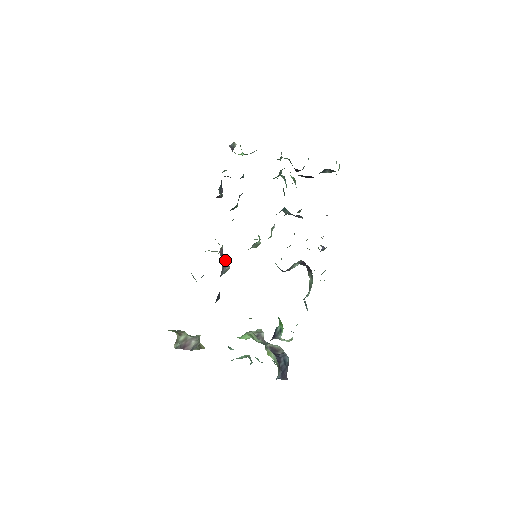
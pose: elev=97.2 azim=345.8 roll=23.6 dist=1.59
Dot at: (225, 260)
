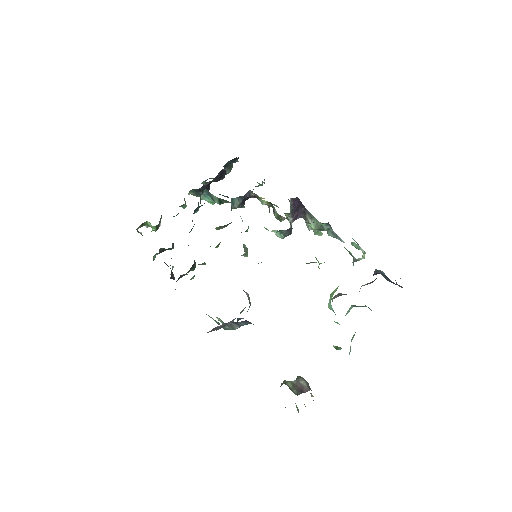
Dot at: occluded
